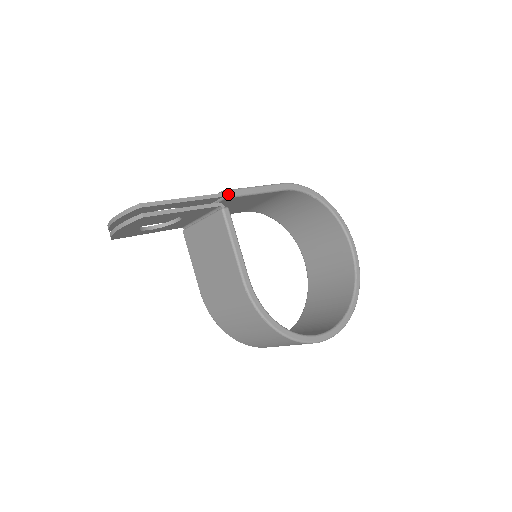
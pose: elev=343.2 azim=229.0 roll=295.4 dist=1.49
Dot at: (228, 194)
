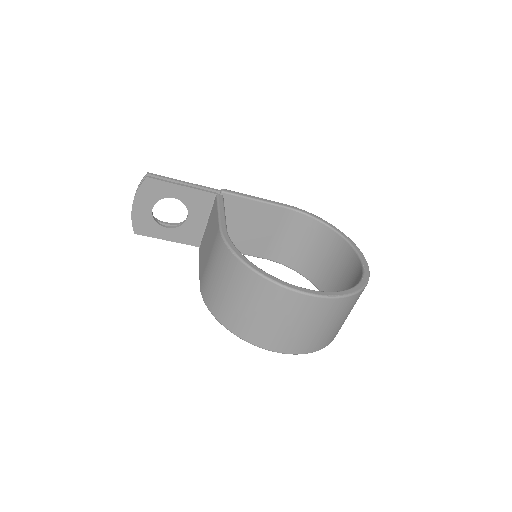
Dot at: (226, 190)
